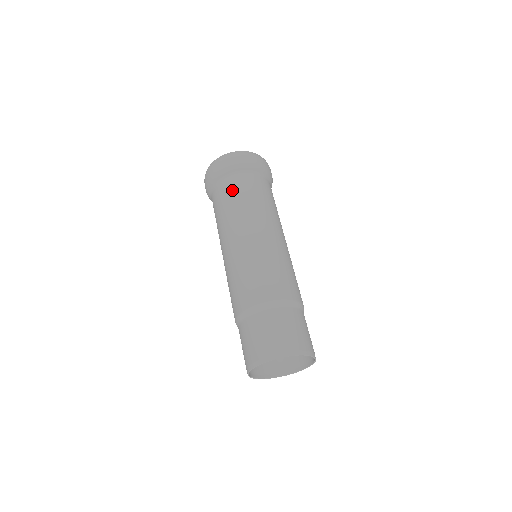
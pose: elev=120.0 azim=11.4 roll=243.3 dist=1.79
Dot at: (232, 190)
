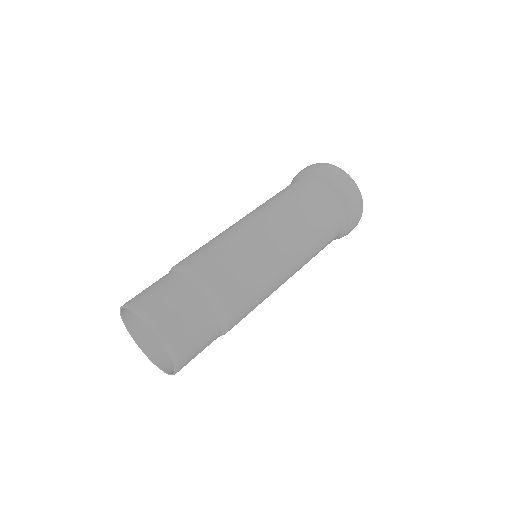
Dot at: (318, 202)
